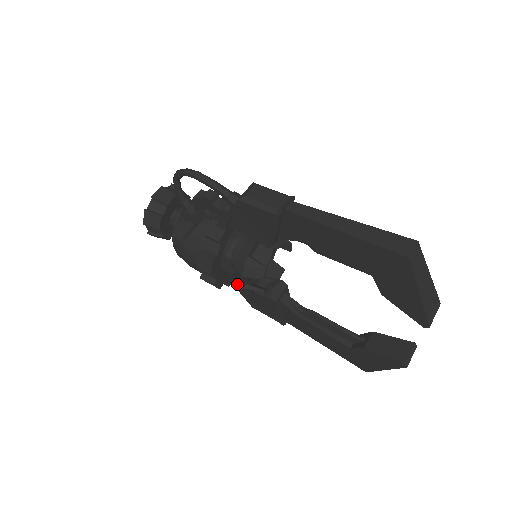
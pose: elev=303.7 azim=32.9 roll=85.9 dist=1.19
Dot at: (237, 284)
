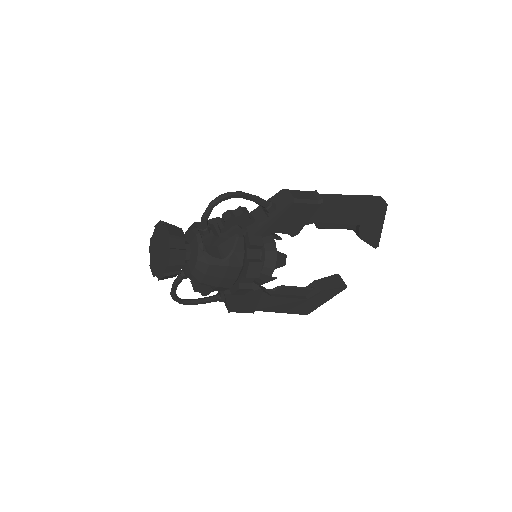
Dot at: occluded
